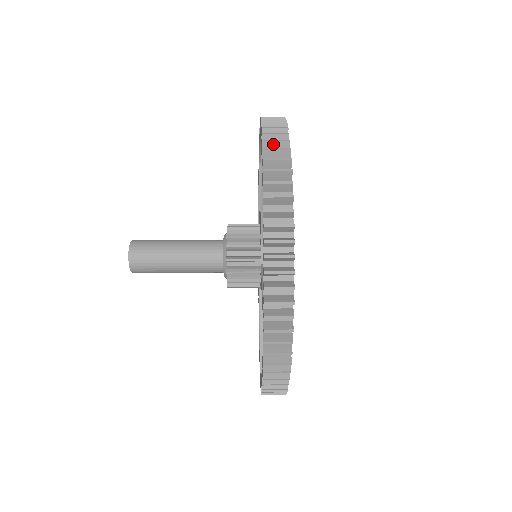
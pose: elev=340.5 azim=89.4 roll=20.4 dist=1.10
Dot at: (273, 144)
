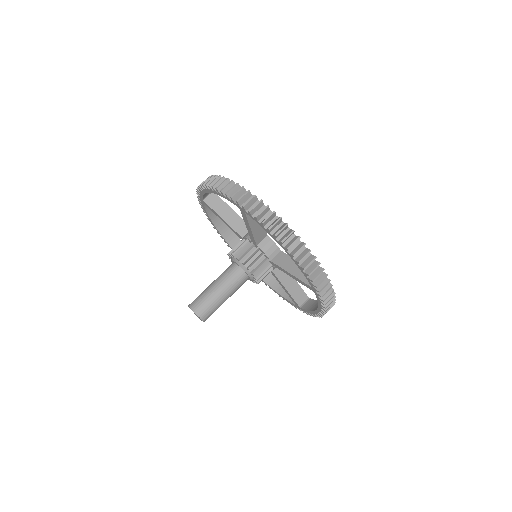
Dot at: (327, 297)
